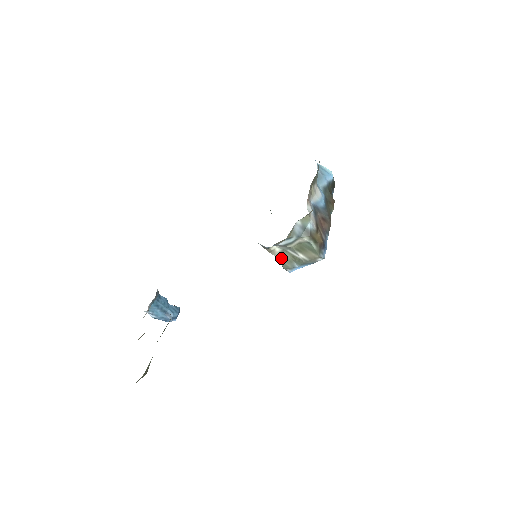
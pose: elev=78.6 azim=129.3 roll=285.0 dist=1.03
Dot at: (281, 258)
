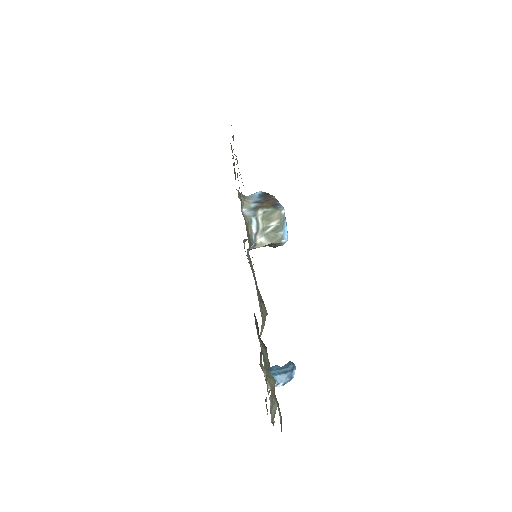
Dot at: (271, 241)
